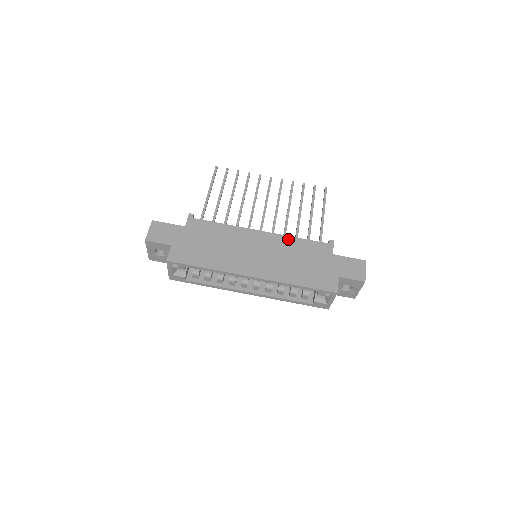
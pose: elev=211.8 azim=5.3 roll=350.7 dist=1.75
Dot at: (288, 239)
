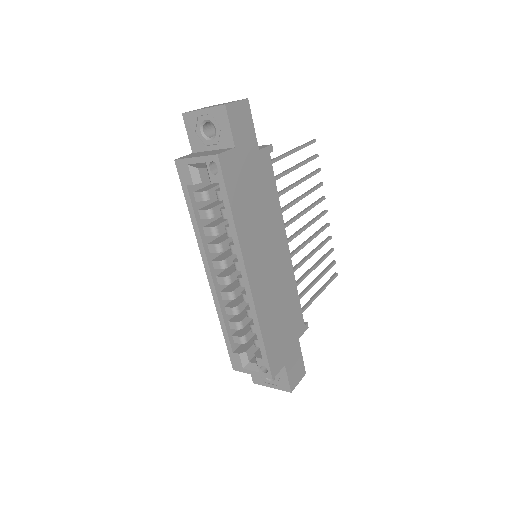
Dot at: (293, 282)
